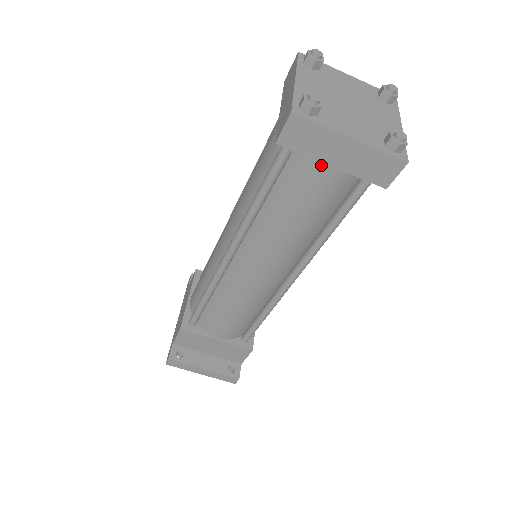
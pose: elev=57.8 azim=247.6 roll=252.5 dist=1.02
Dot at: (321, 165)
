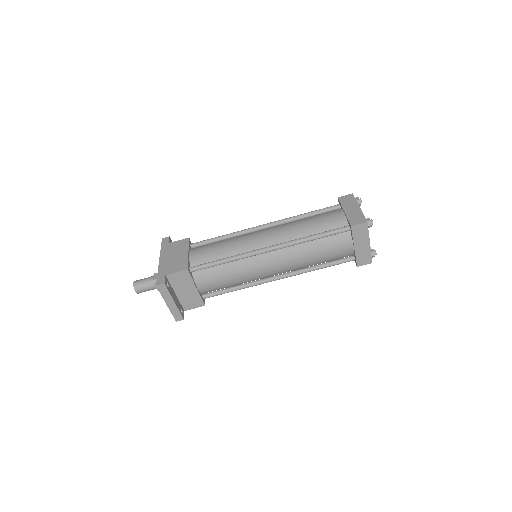
Dot at: (351, 244)
